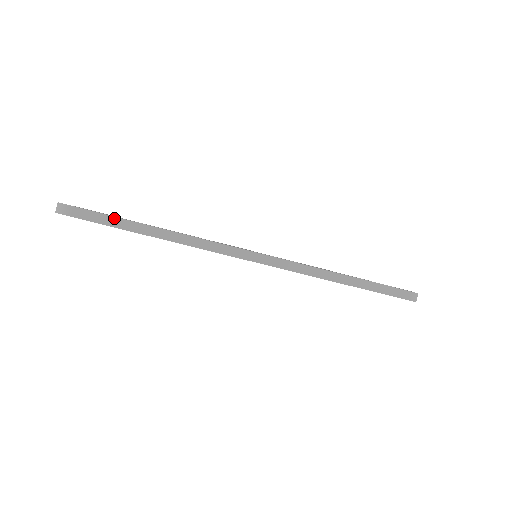
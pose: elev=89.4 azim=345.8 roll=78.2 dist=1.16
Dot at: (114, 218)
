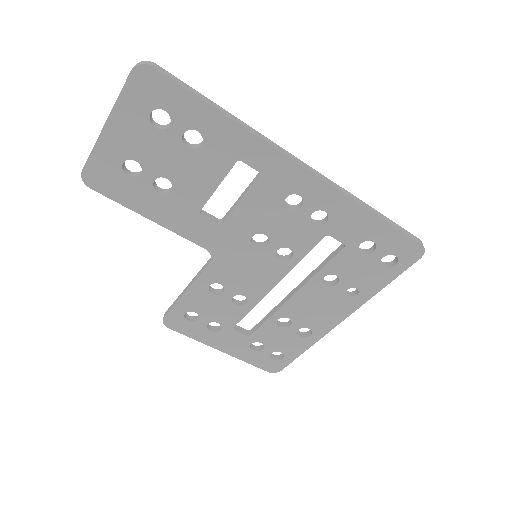
Dot at: (191, 88)
